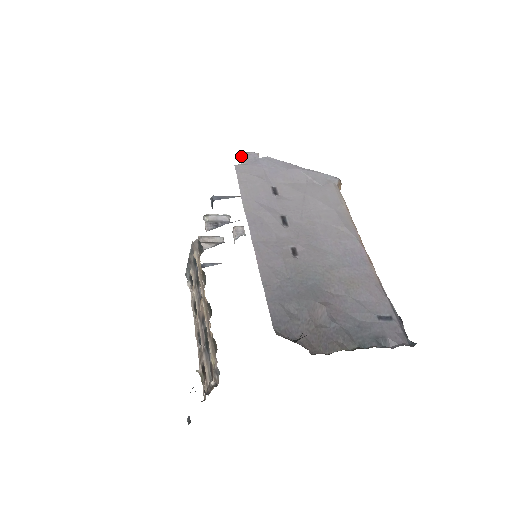
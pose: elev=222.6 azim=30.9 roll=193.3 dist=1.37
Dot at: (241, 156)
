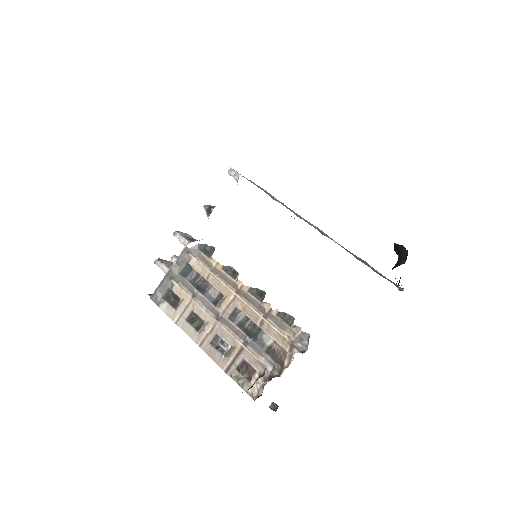
Dot at: (231, 171)
